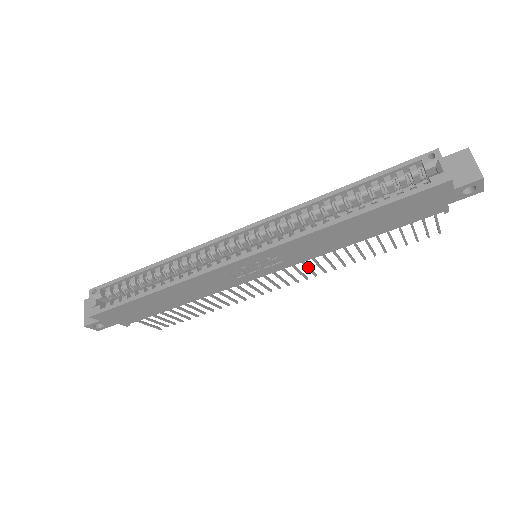
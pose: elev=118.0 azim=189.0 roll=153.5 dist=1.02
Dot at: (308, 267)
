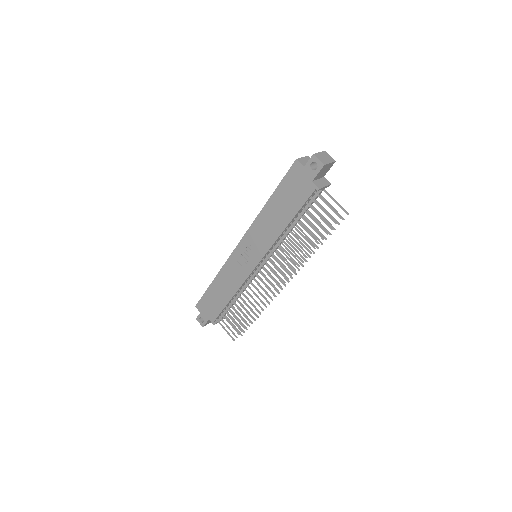
Dot at: (280, 262)
